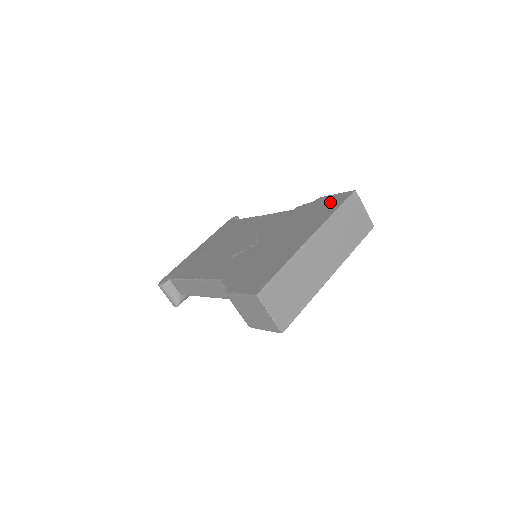
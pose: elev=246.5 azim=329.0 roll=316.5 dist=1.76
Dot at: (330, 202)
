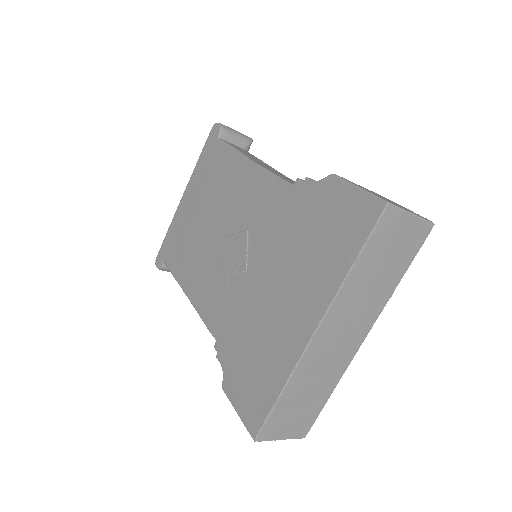
Dot at: (345, 217)
